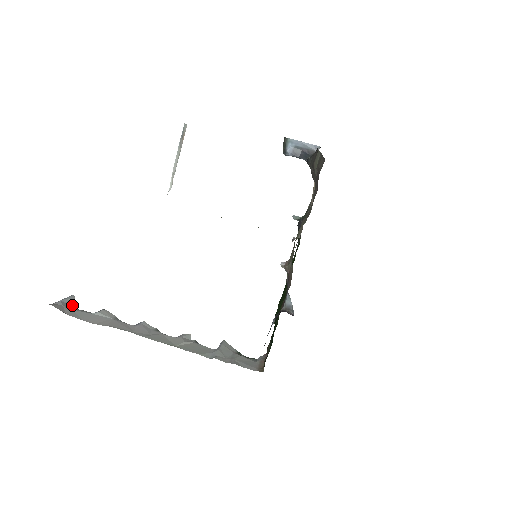
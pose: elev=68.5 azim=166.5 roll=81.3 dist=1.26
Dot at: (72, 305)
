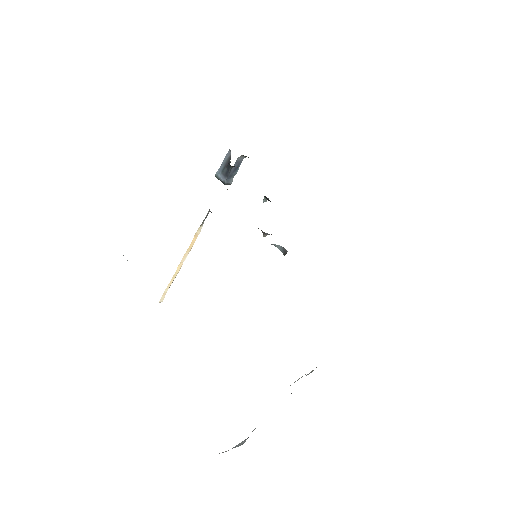
Dot at: occluded
